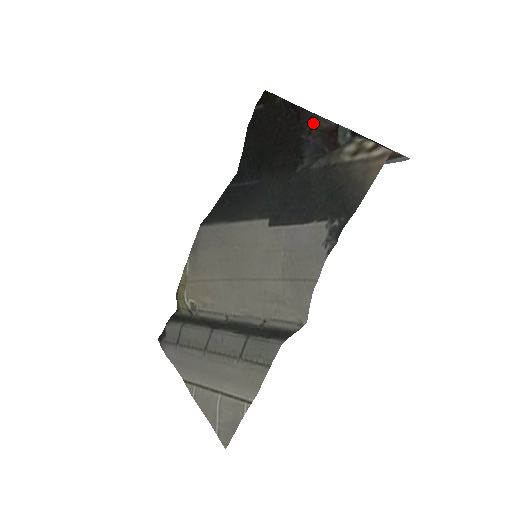
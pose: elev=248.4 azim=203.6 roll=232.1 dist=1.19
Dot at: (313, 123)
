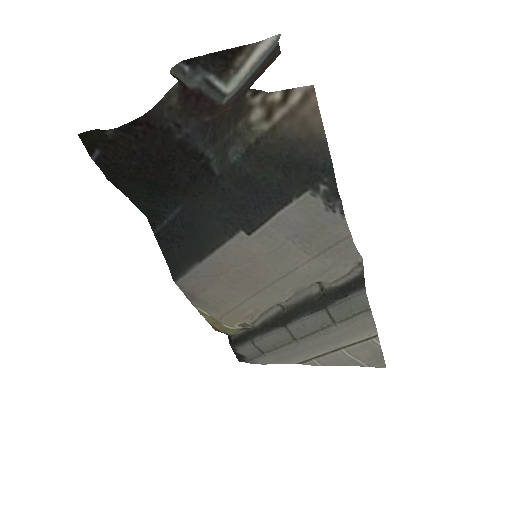
Dot at: (168, 114)
